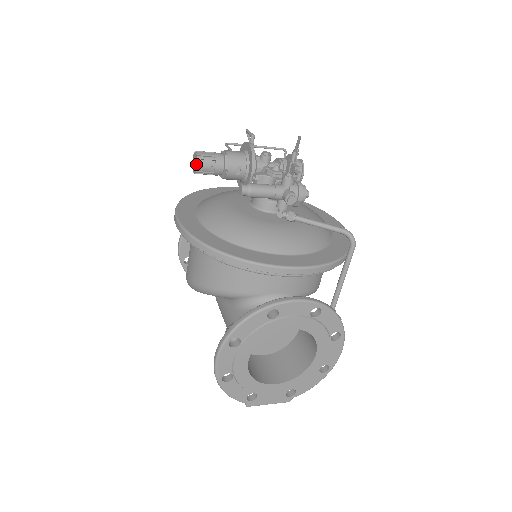
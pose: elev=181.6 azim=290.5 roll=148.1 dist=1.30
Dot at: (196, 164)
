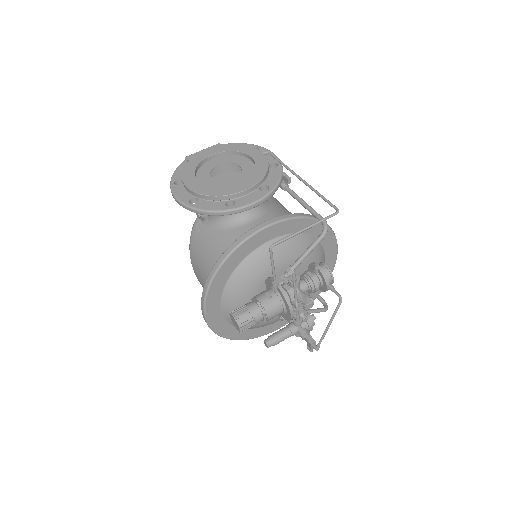
Dot at: (236, 328)
